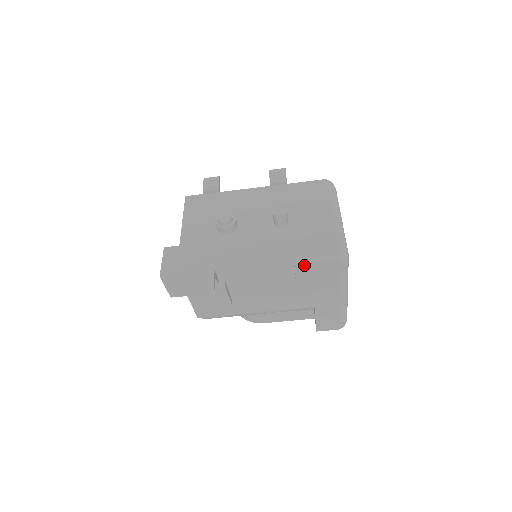
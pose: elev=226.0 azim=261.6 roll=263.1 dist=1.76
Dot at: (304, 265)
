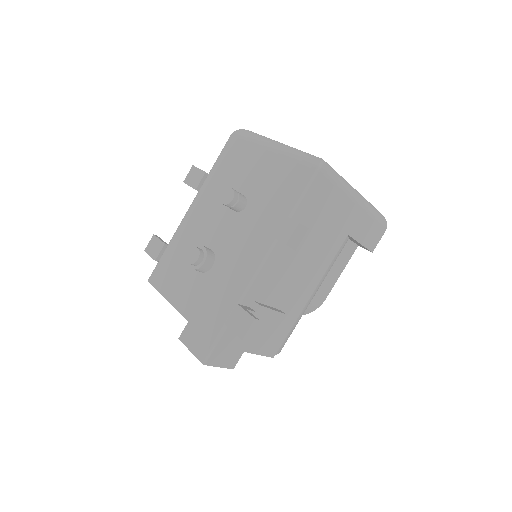
Dot at: (299, 210)
